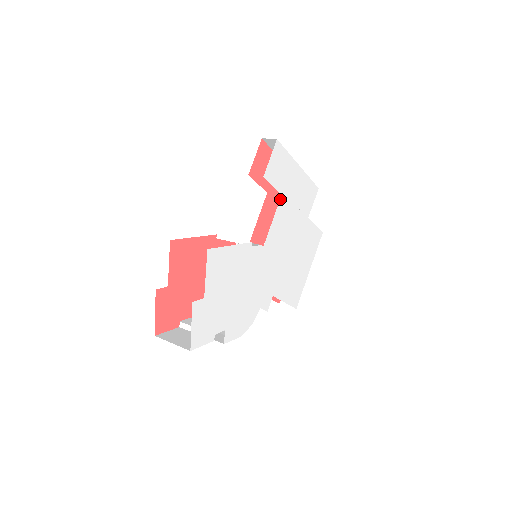
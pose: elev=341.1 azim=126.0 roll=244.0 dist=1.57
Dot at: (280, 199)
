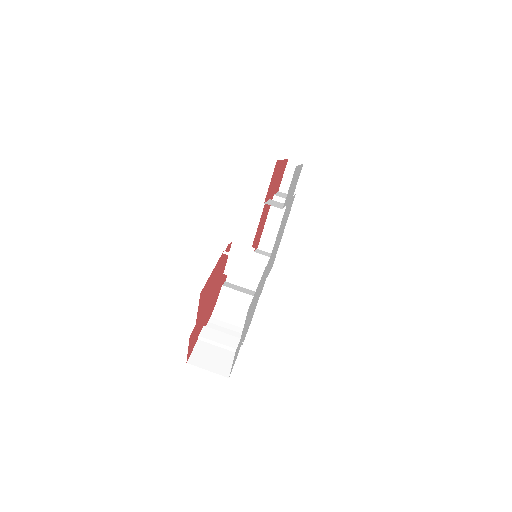
Dot at: (285, 209)
